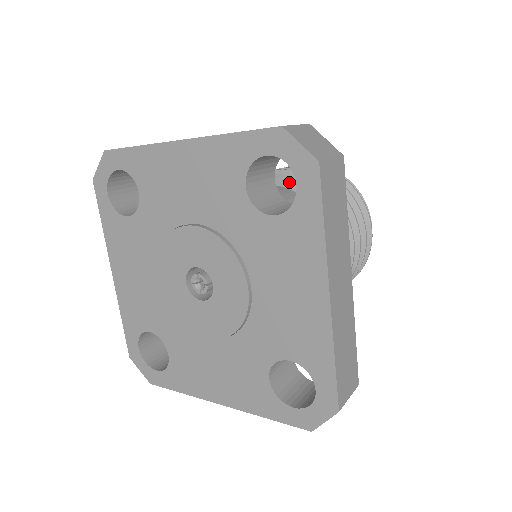
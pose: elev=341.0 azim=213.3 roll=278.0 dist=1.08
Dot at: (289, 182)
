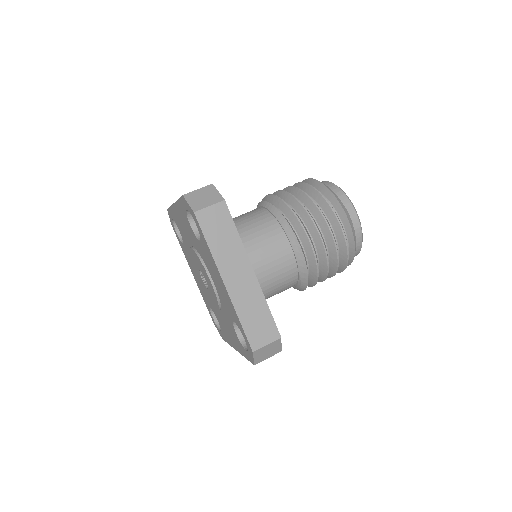
Dot at: (300, 262)
